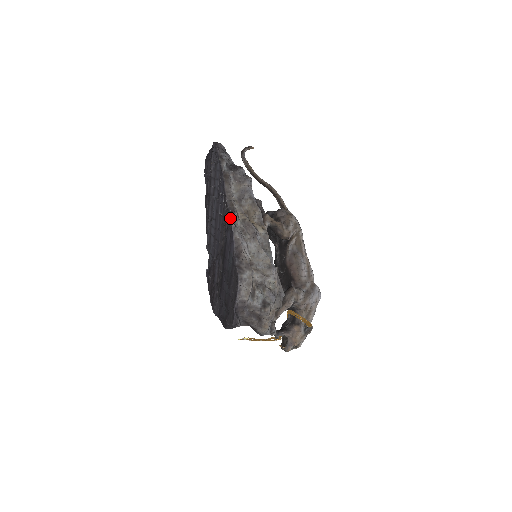
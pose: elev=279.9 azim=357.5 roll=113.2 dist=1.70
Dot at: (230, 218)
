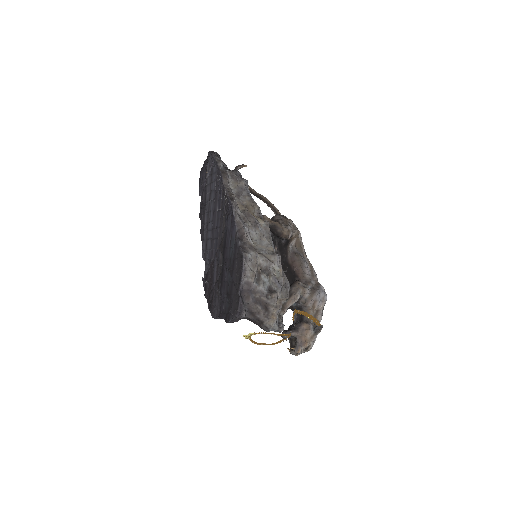
Dot at: (230, 204)
